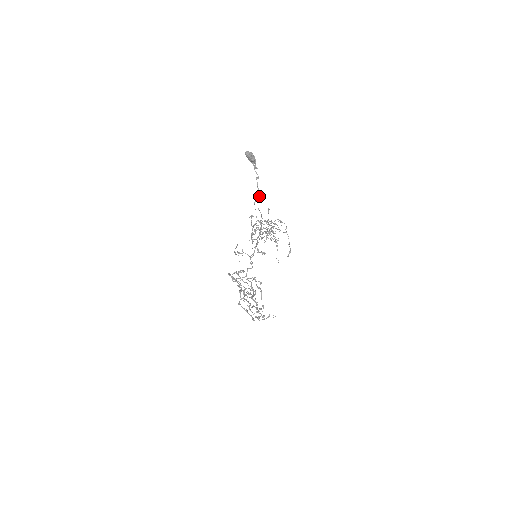
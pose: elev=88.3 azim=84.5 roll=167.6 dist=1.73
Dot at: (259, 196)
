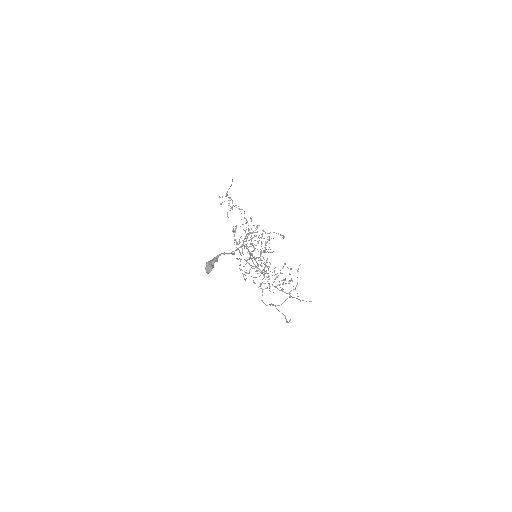
Dot at: occluded
